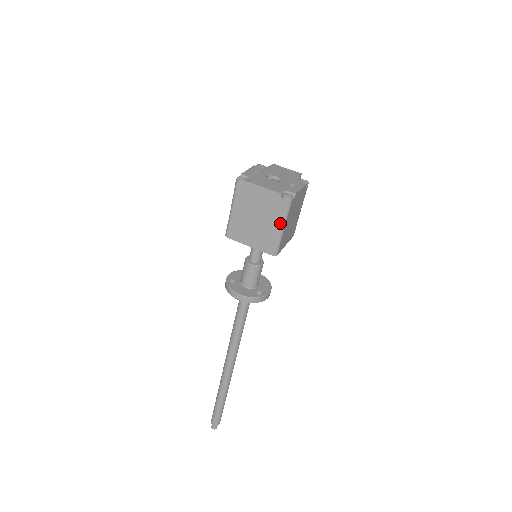
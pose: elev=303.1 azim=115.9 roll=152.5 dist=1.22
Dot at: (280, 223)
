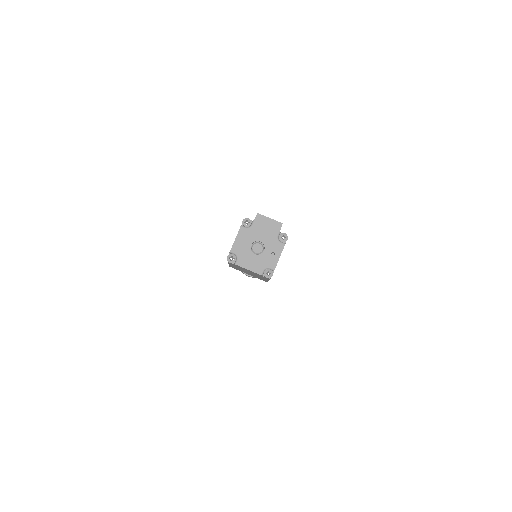
Dot at: (266, 279)
